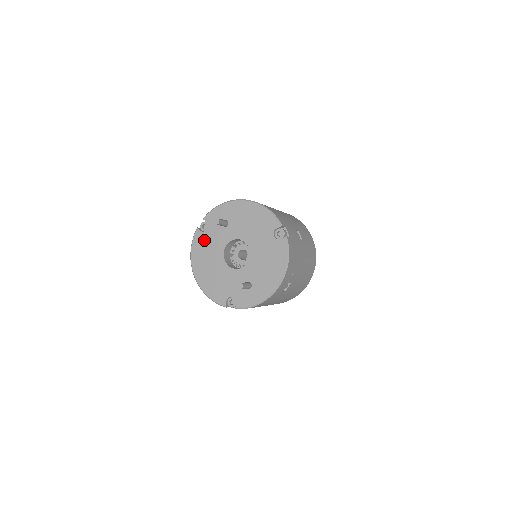
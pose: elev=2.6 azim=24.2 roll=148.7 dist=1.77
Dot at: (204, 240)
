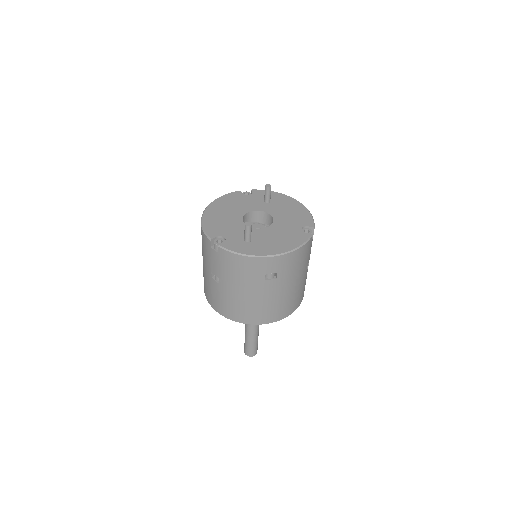
Dot at: (239, 198)
